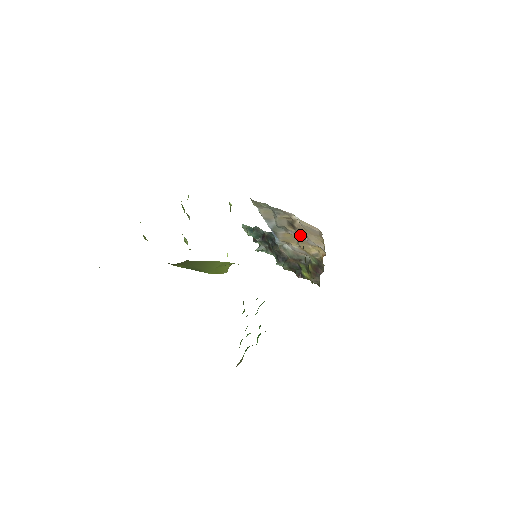
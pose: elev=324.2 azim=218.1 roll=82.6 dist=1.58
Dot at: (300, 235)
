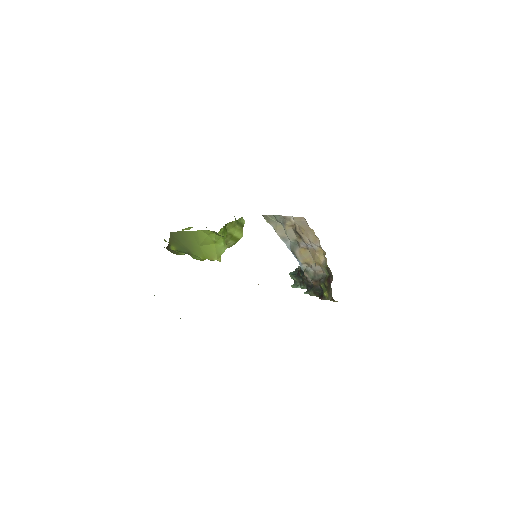
Dot at: (305, 242)
